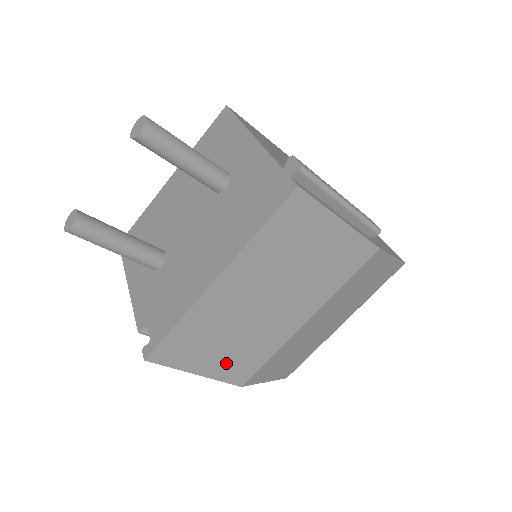
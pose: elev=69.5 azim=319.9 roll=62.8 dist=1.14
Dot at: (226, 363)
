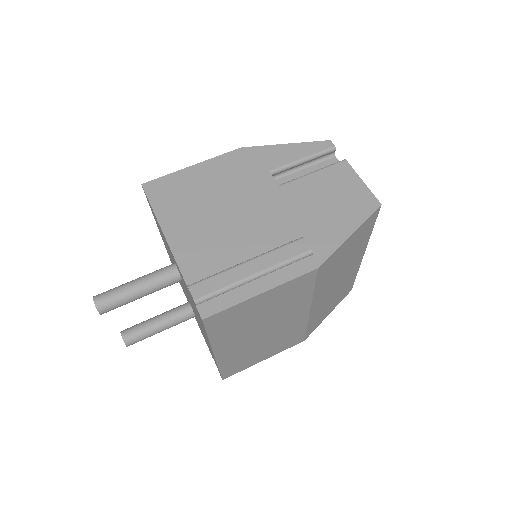
Dot at: (277, 348)
